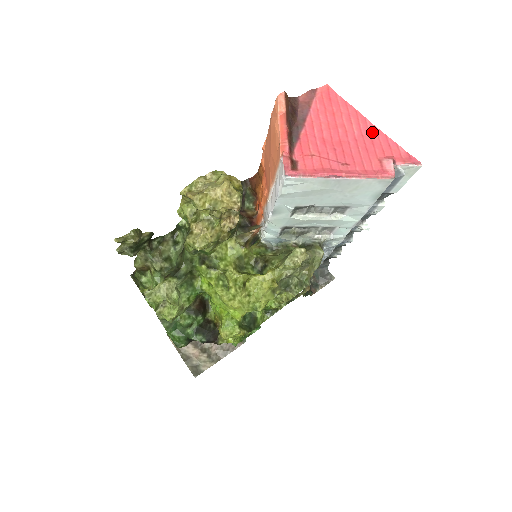
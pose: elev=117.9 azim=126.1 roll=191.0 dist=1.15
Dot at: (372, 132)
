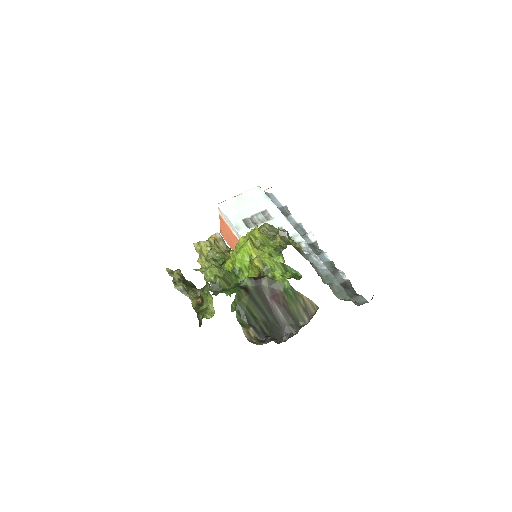
Dot at: occluded
